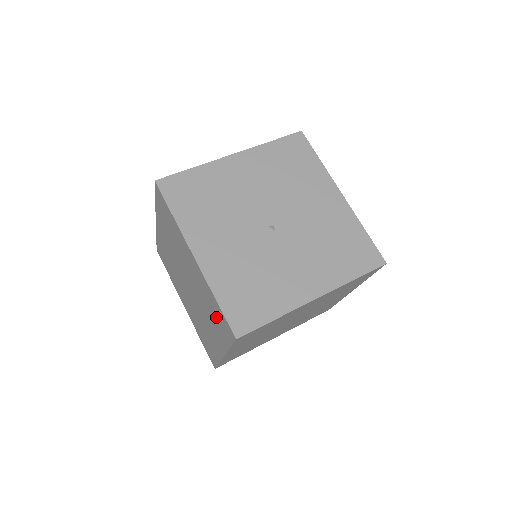
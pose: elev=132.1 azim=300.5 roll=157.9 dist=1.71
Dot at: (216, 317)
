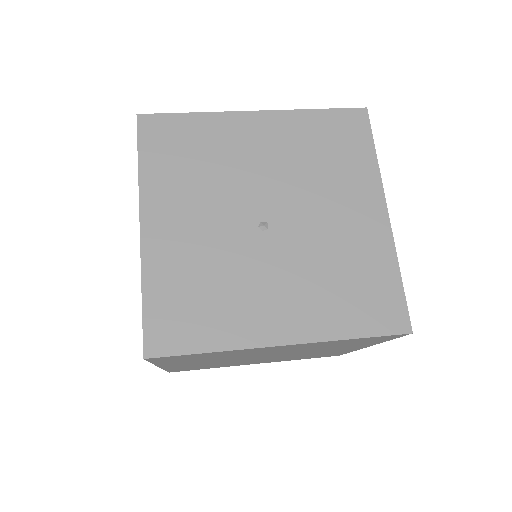
Dot at: occluded
